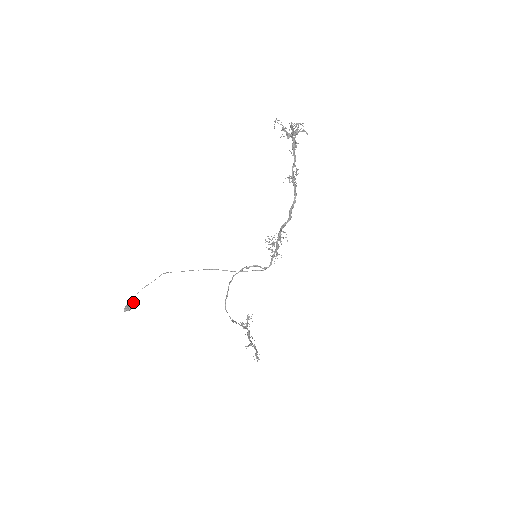
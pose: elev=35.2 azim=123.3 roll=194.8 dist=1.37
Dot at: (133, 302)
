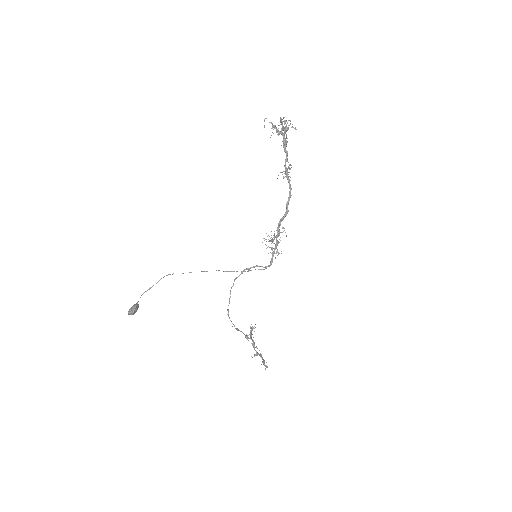
Dot at: (137, 305)
